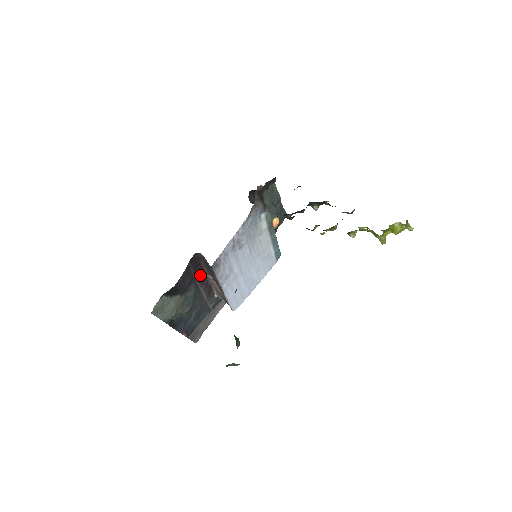
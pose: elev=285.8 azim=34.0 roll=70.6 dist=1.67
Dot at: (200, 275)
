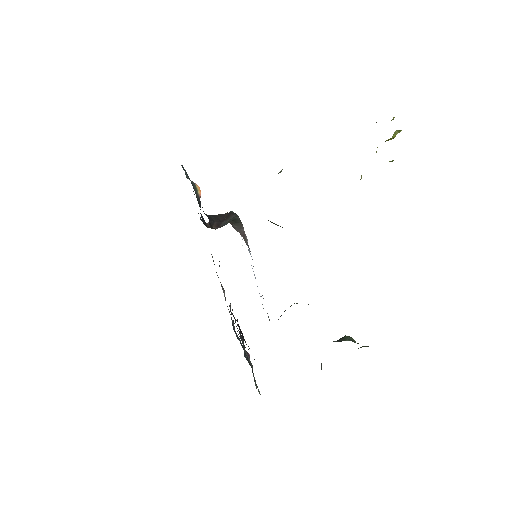
Dot at: (237, 324)
